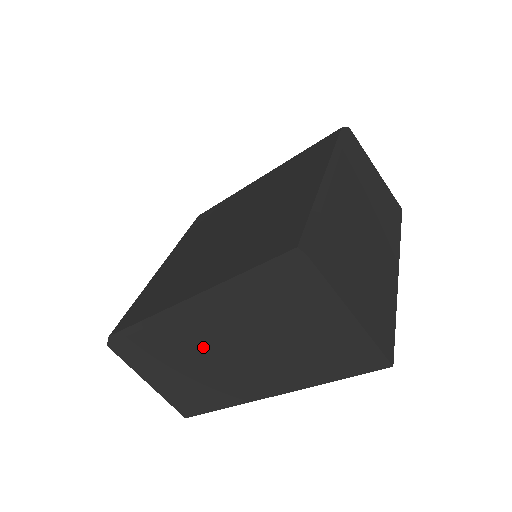
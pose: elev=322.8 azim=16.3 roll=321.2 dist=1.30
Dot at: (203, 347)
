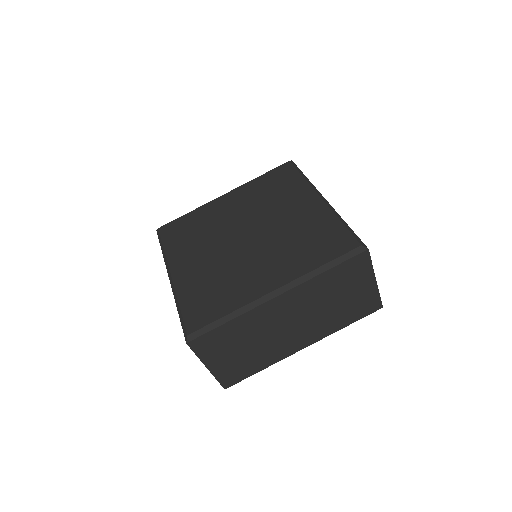
Dot at: occluded
